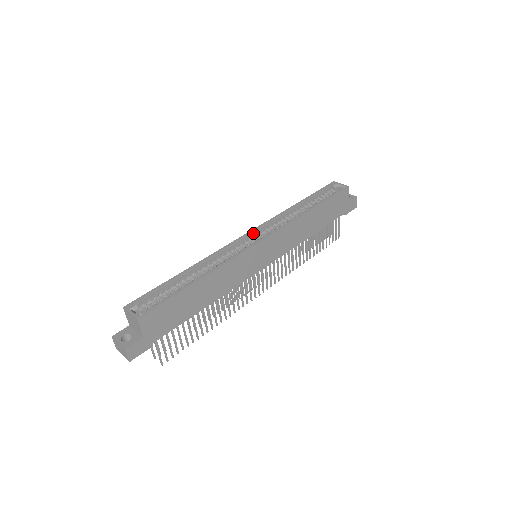
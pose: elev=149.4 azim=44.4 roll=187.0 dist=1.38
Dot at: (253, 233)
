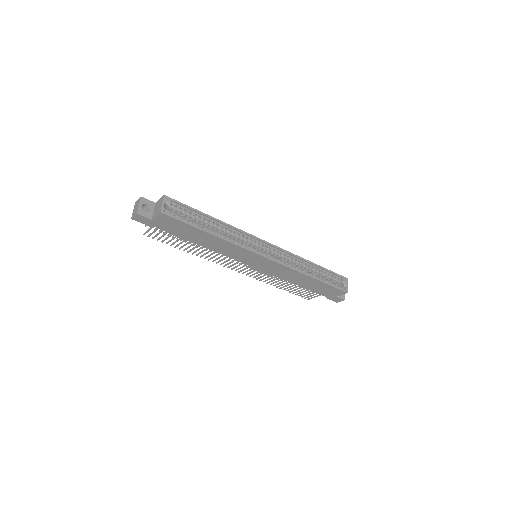
Dot at: (271, 246)
